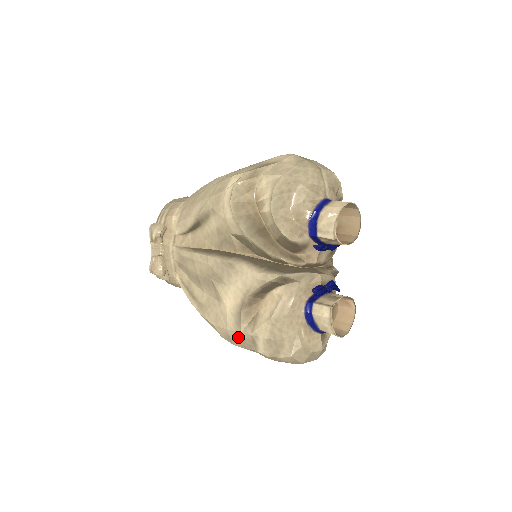
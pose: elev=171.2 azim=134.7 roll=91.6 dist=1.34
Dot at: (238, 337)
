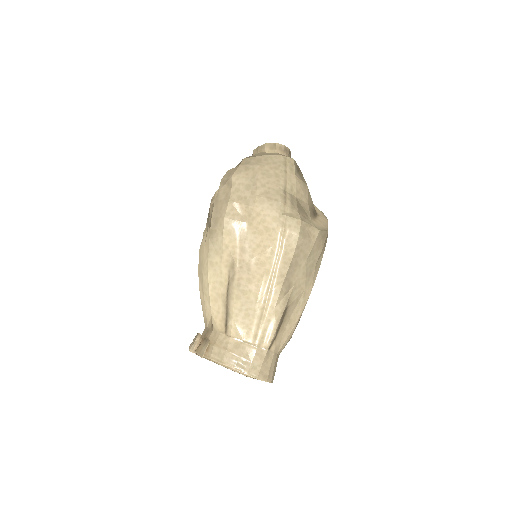
Dot at: (218, 208)
